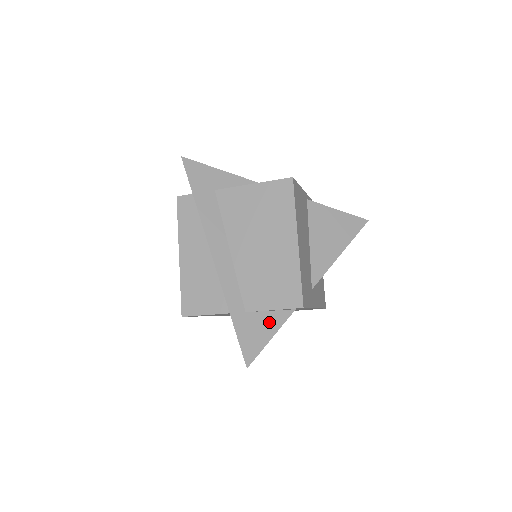
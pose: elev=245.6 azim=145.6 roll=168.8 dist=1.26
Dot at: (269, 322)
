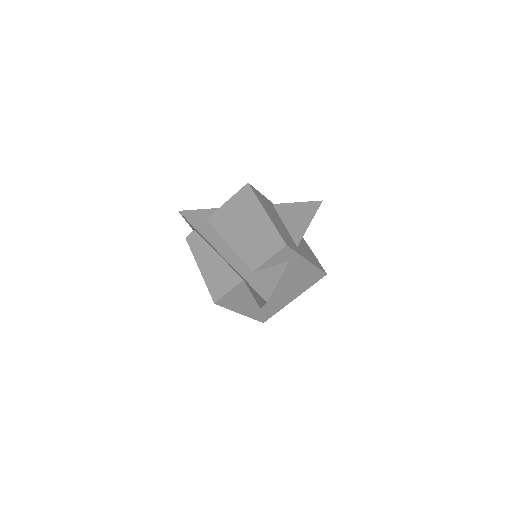
Dot at: (273, 273)
